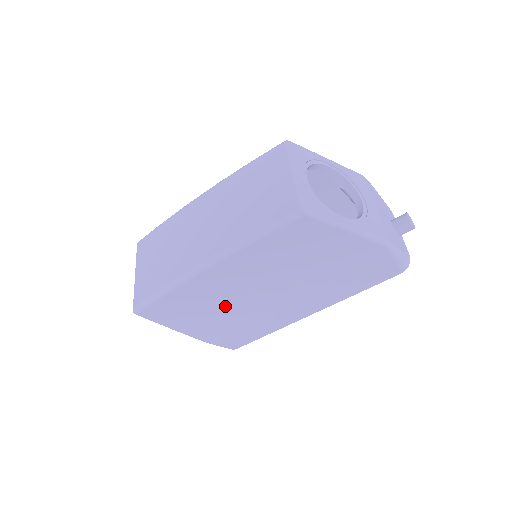
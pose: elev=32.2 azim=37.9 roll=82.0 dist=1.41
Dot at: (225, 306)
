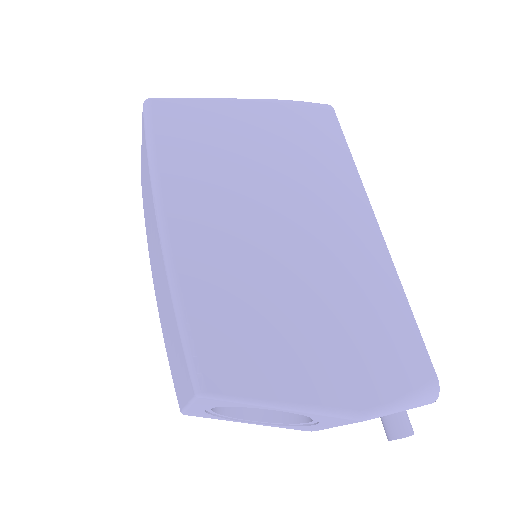
Dot at: occluded
